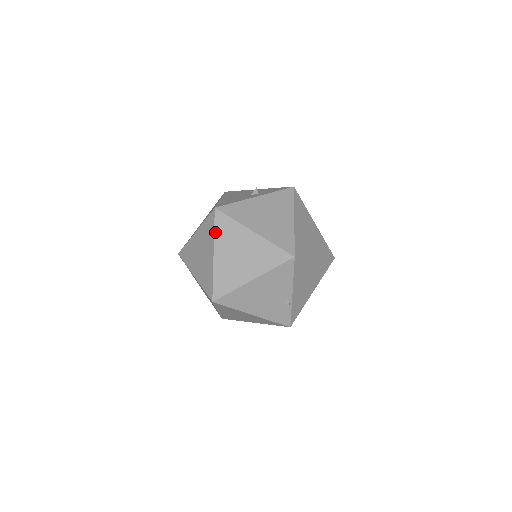
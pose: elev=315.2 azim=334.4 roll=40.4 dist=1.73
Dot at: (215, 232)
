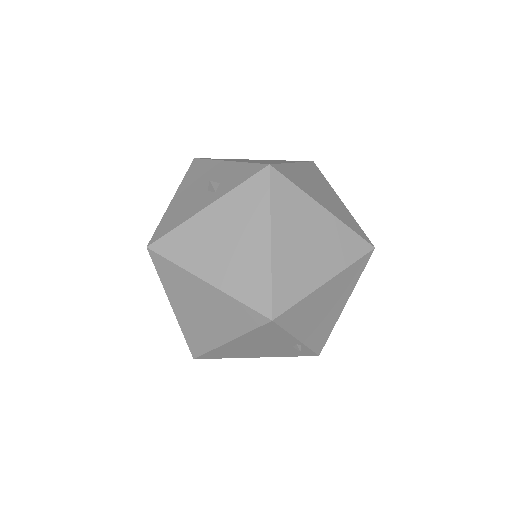
Dot at: (161, 279)
